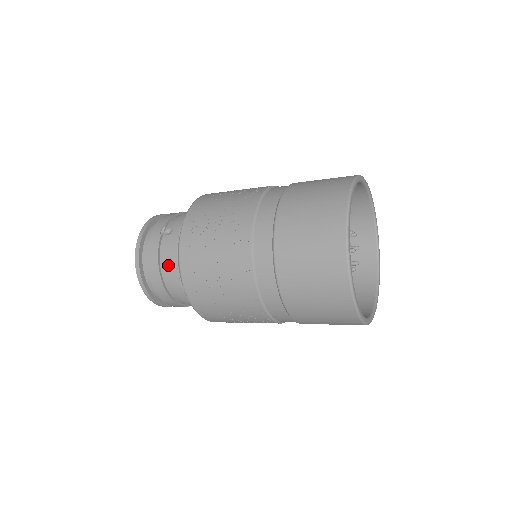
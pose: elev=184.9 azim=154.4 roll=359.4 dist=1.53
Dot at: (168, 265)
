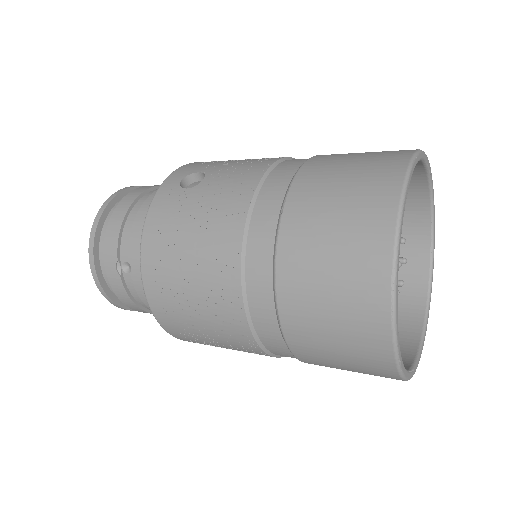
Dot at: occluded
